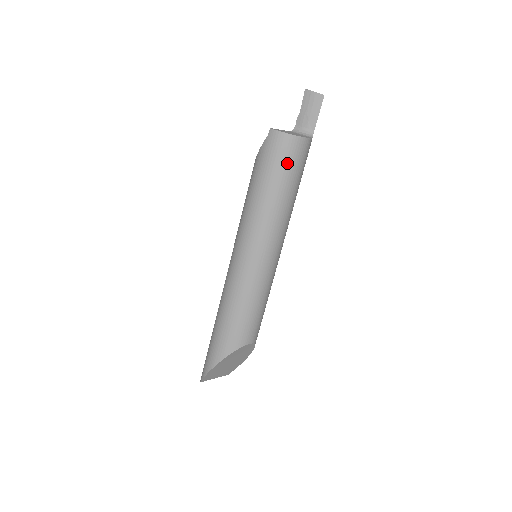
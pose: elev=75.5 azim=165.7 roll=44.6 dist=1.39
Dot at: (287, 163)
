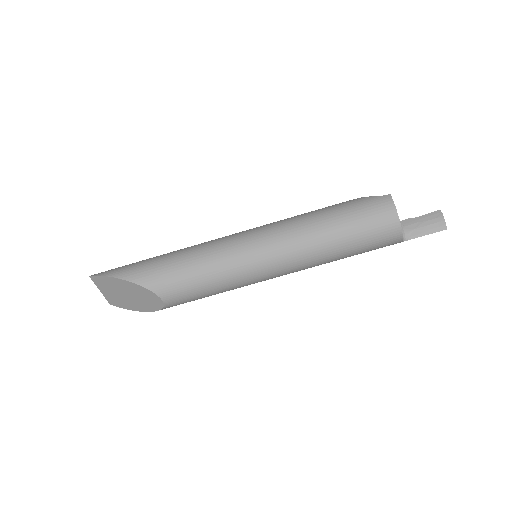
Dot at: (369, 228)
